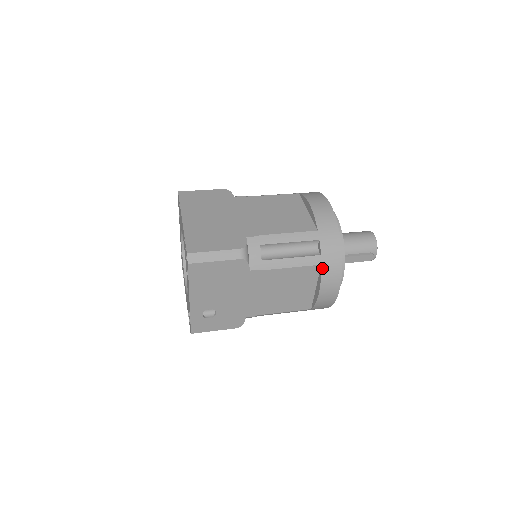
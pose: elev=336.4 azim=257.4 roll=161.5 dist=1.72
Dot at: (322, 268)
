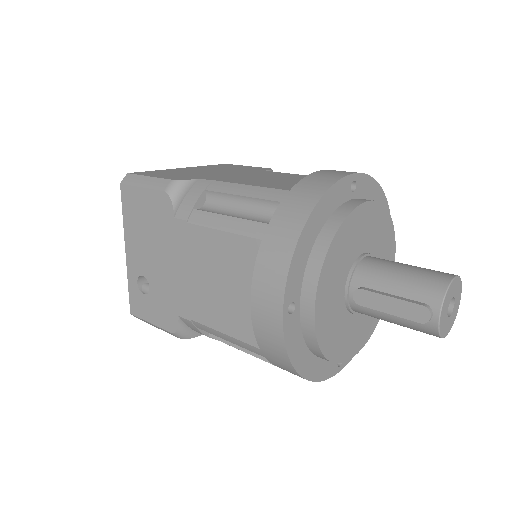
Dot at: (261, 246)
